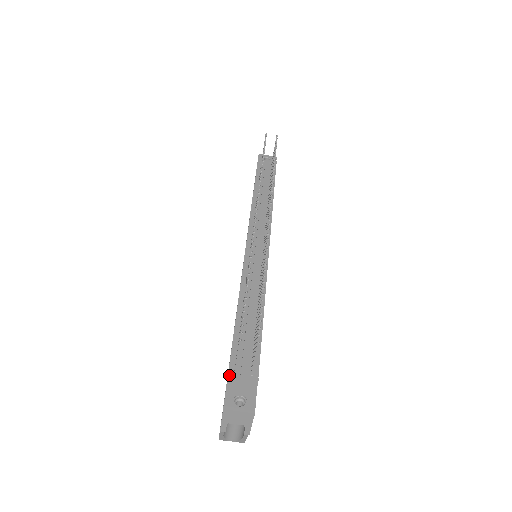
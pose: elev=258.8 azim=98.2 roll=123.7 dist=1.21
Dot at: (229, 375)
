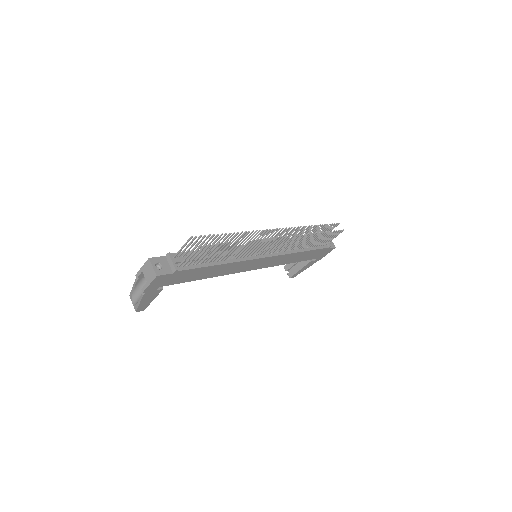
Dot at: (170, 253)
